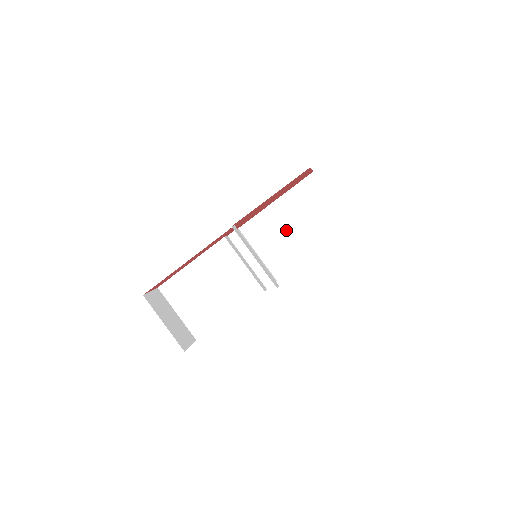
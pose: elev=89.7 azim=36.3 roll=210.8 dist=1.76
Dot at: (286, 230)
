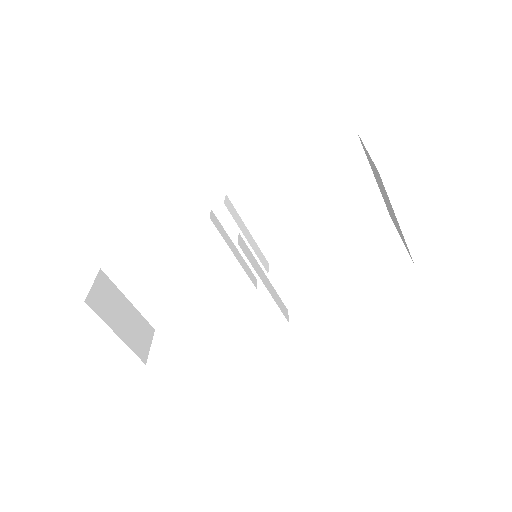
Dot at: (296, 206)
